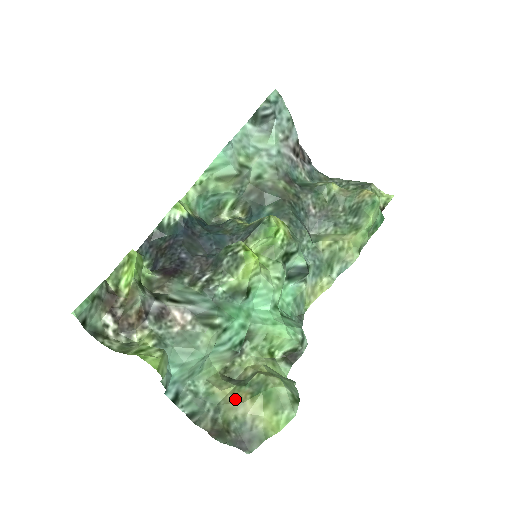
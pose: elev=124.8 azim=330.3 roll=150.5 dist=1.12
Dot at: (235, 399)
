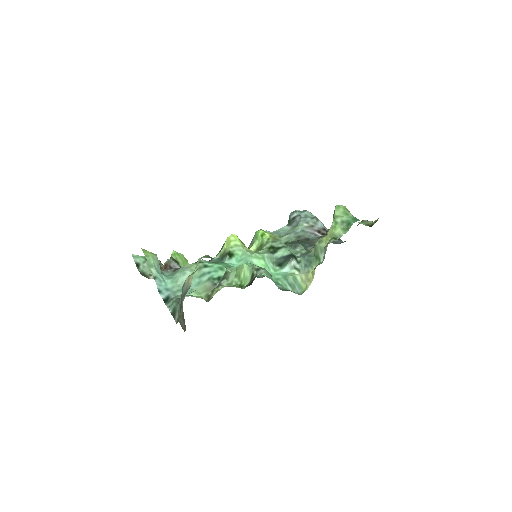
Dot at: occluded
